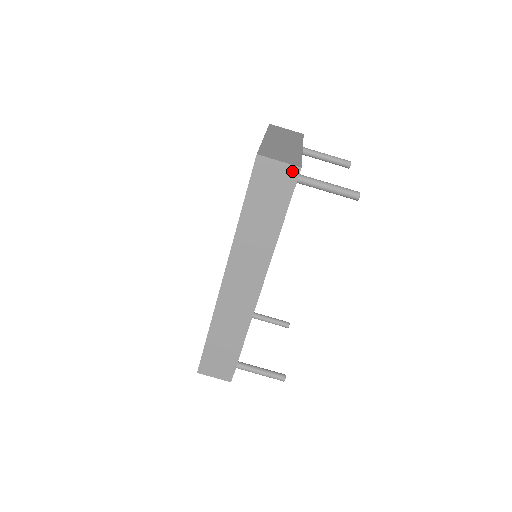
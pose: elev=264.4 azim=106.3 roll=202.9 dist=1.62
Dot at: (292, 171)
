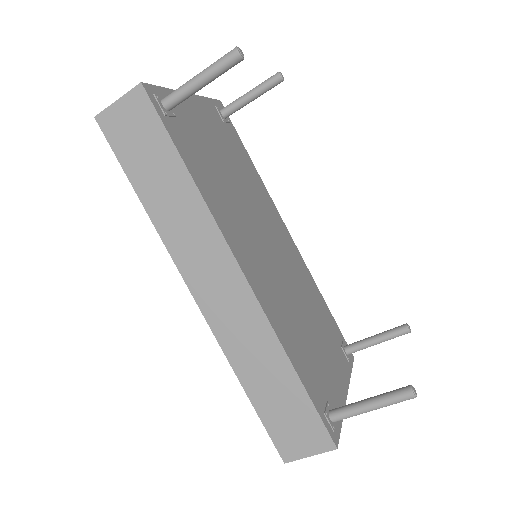
Dot at: (137, 96)
